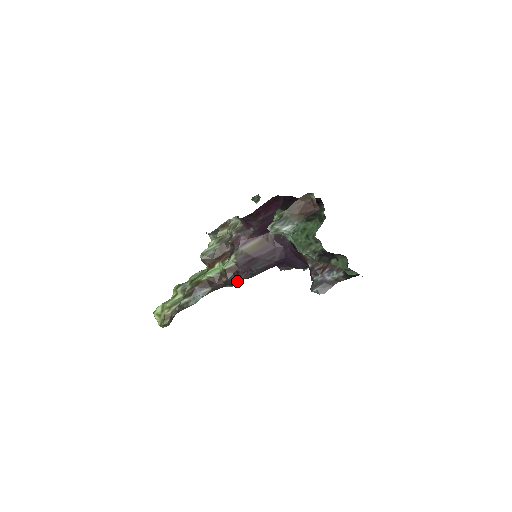
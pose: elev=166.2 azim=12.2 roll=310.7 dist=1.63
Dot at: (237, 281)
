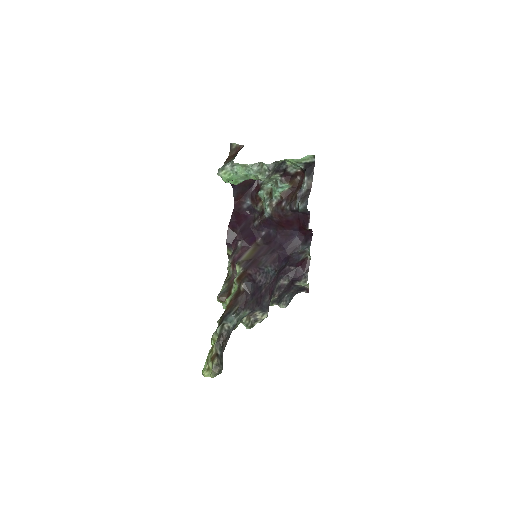
Dot at: (266, 303)
